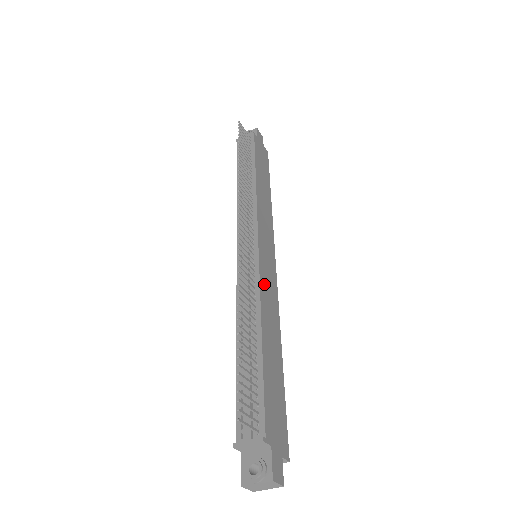
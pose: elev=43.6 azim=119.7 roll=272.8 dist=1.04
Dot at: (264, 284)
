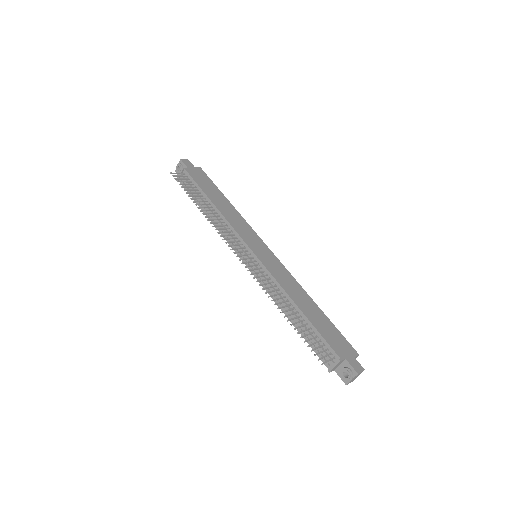
Dot at: (275, 274)
